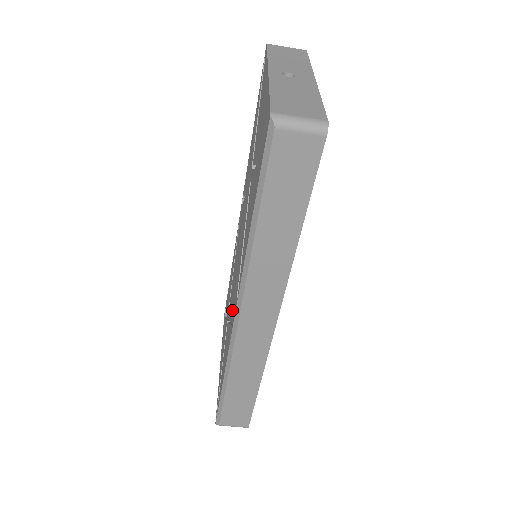
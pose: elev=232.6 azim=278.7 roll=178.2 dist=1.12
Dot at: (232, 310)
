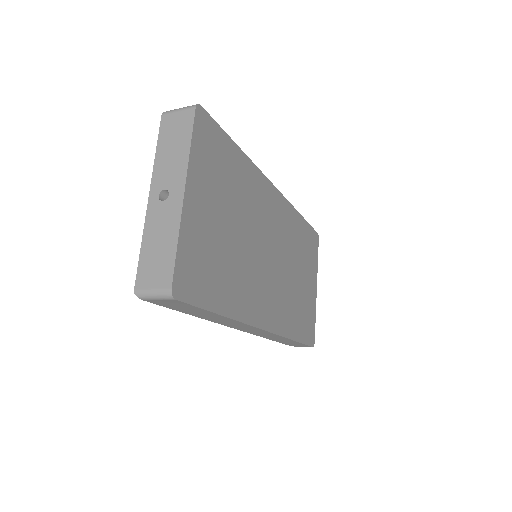
Dot at: occluded
